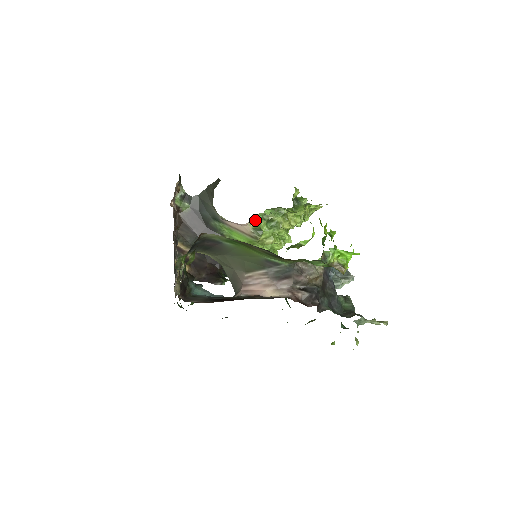
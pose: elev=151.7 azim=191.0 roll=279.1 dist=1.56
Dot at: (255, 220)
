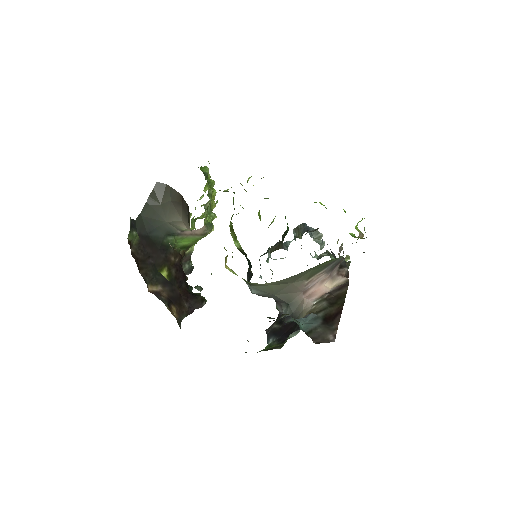
Dot at: (205, 216)
